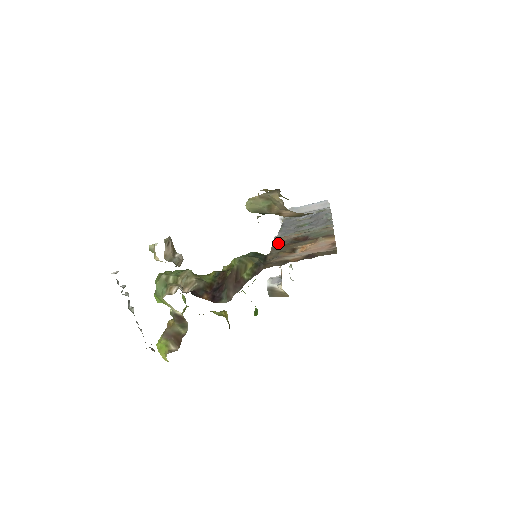
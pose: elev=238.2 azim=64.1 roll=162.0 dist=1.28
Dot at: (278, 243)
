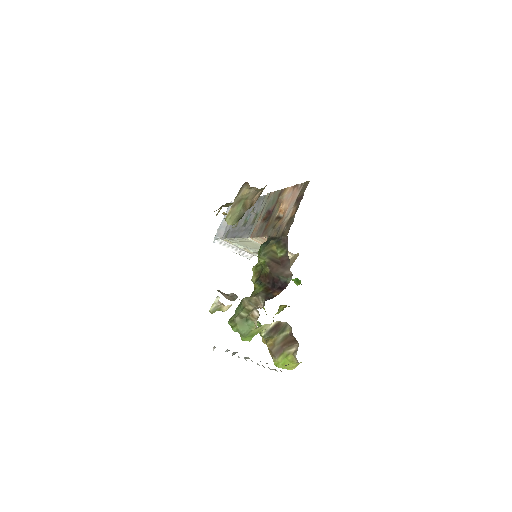
Dot at: (259, 233)
